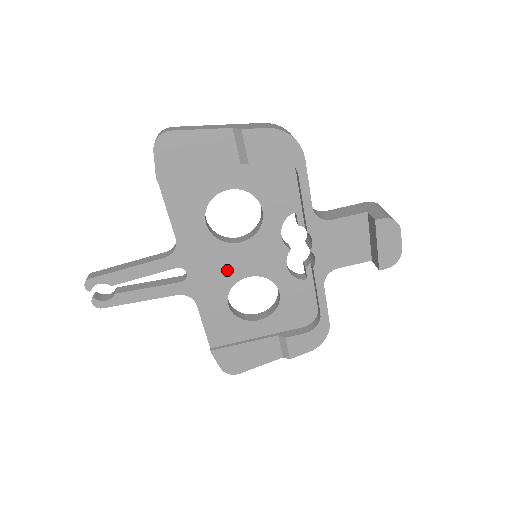
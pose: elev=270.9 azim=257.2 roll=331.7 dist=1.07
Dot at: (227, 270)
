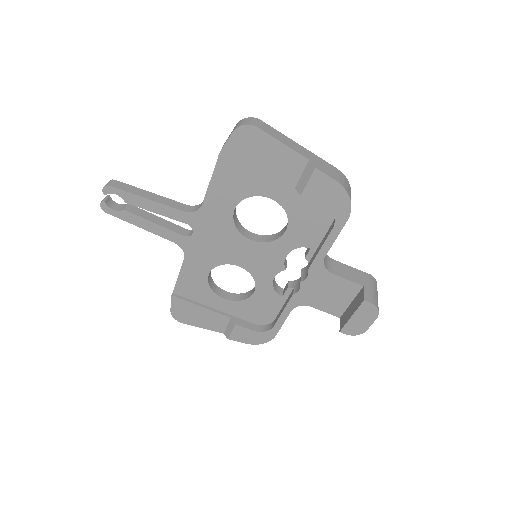
Dot at: (226, 251)
